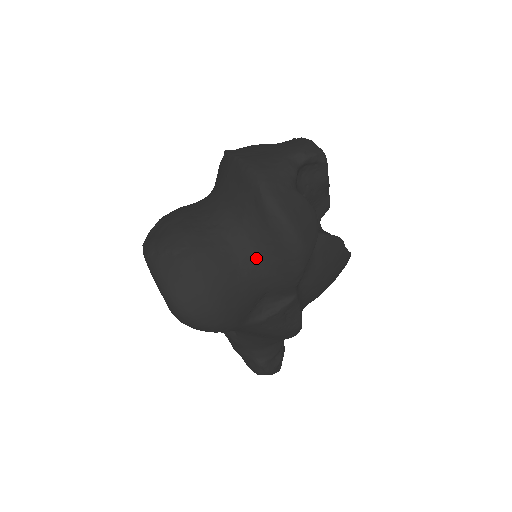
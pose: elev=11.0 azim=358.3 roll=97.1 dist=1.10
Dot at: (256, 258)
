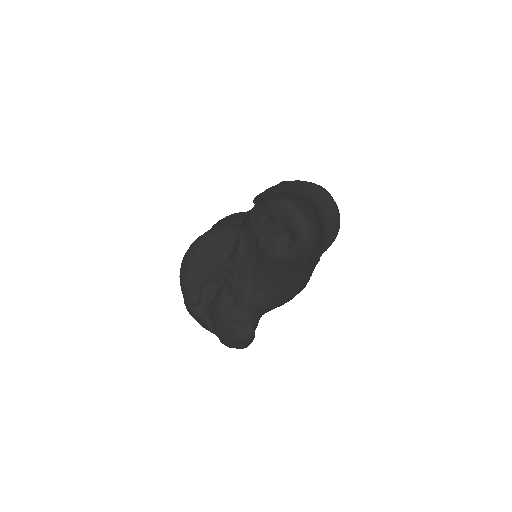
Dot at: (324, 225)
